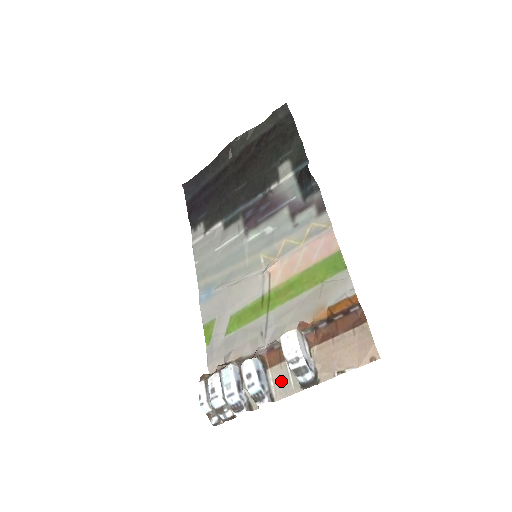
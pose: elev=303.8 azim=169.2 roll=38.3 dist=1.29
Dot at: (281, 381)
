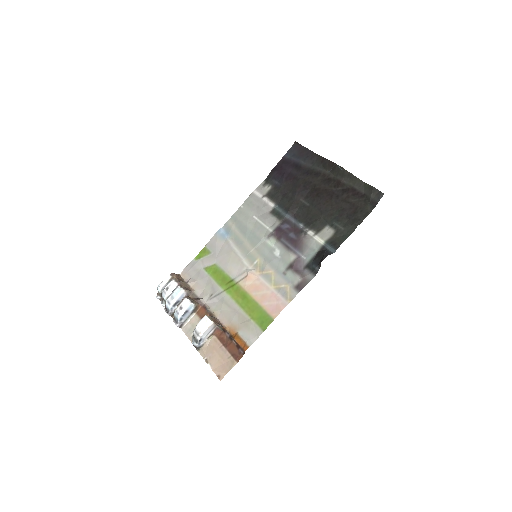
Dot at: (192, 326)
